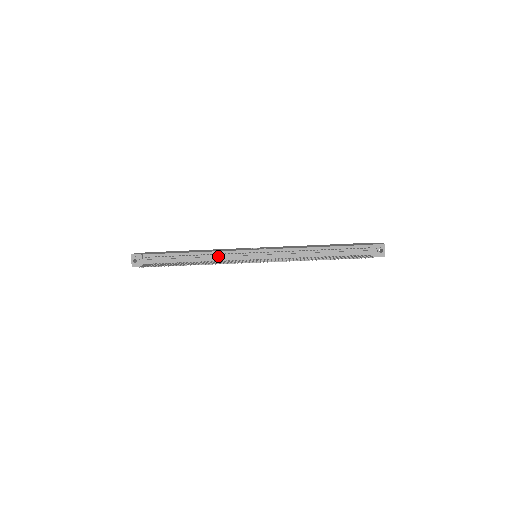
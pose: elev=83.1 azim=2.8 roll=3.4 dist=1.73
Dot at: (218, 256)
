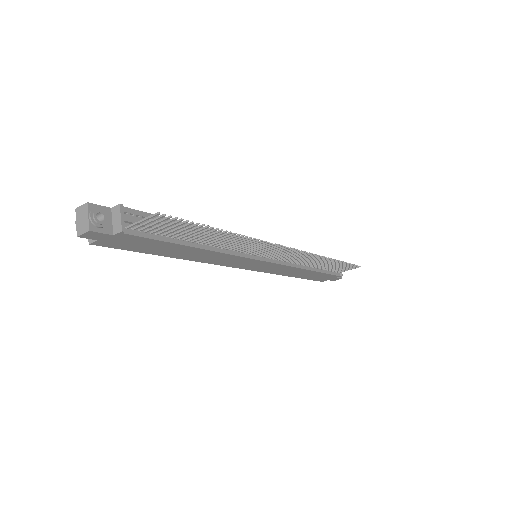
Dot at: occluded
